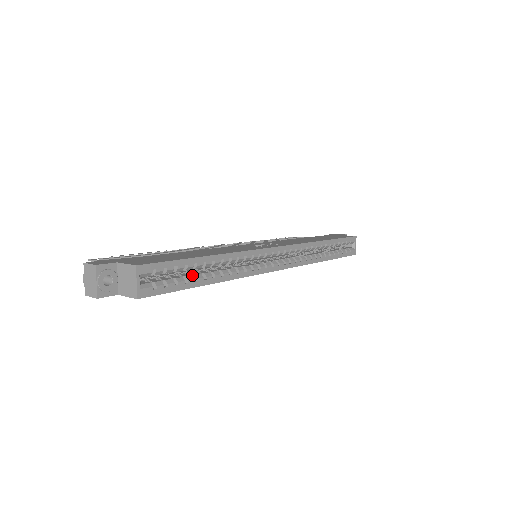
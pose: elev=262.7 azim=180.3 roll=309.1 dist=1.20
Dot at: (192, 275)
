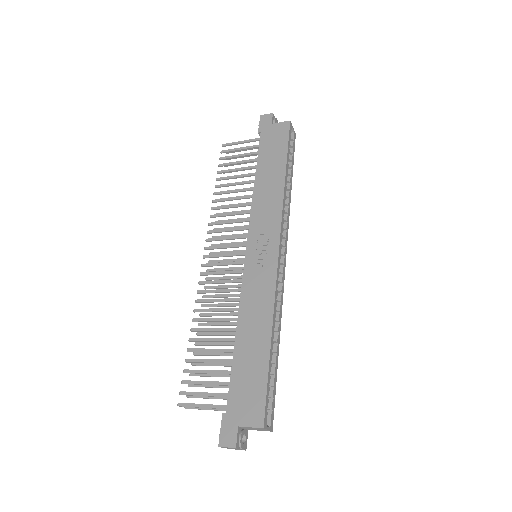
Dot at: occluded
